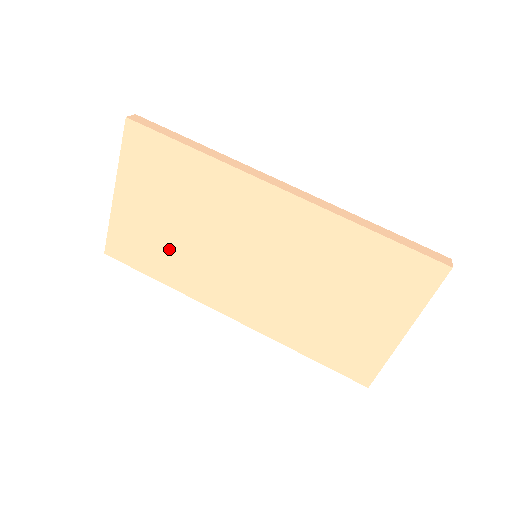
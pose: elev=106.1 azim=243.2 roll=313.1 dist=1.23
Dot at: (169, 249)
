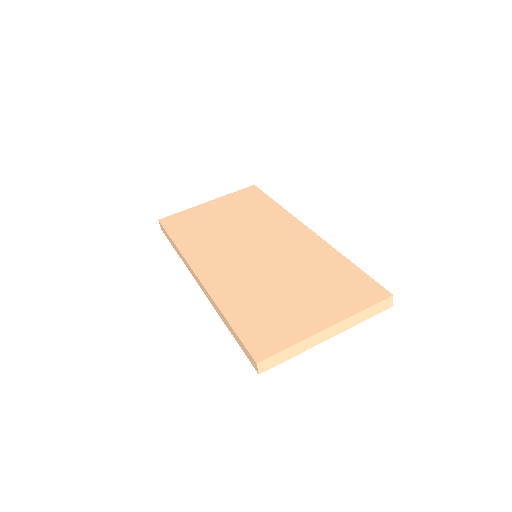
Dot at: (205, 230)
